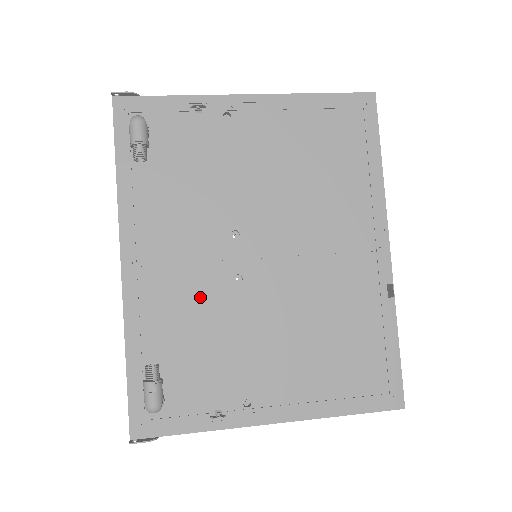
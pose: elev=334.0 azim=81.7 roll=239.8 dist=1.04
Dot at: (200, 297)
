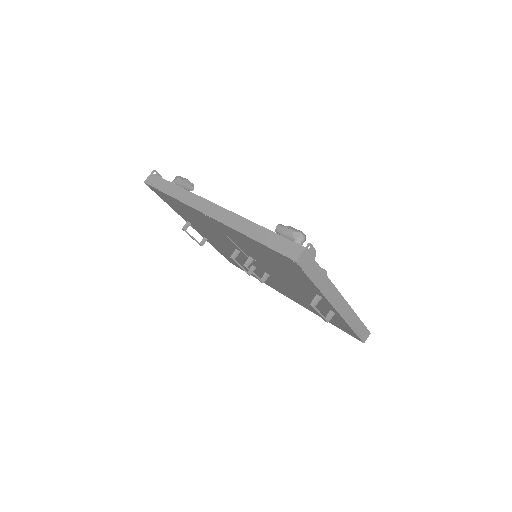
Dot at: occluded
